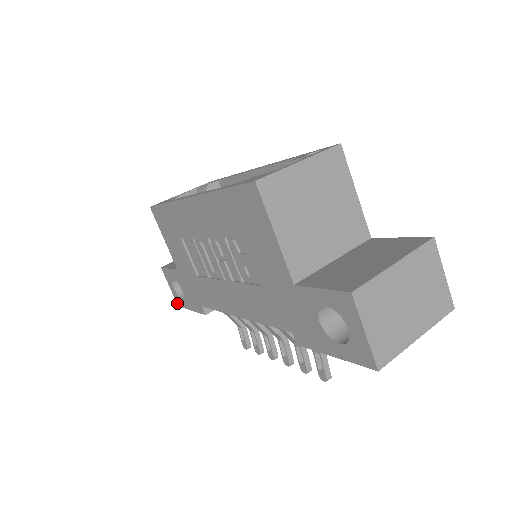
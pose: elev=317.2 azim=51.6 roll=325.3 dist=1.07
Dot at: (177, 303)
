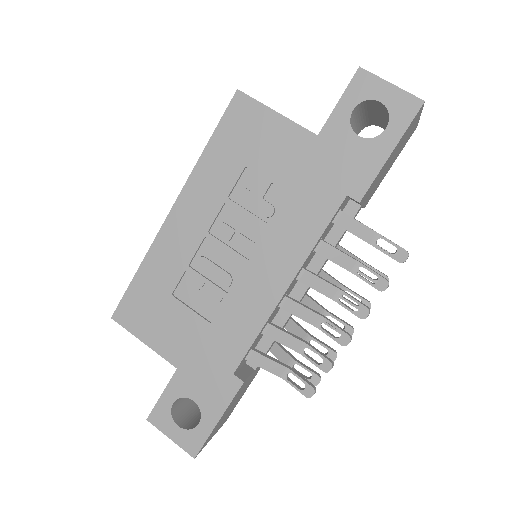
Dot at: (191, 454)
